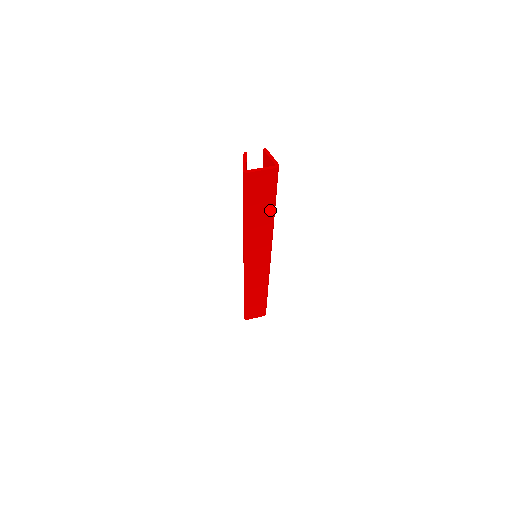
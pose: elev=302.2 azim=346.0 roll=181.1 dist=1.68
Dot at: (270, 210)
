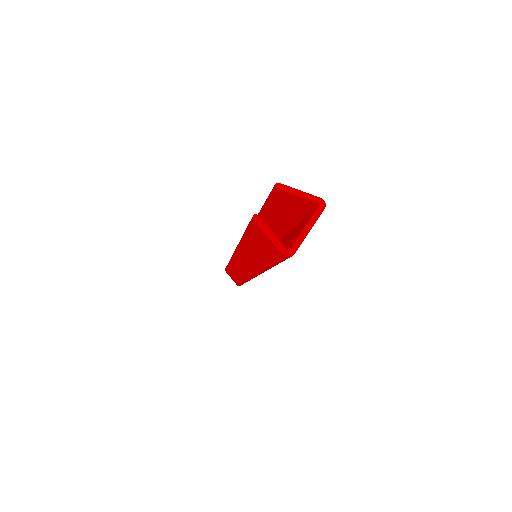
Dot at: occluded
